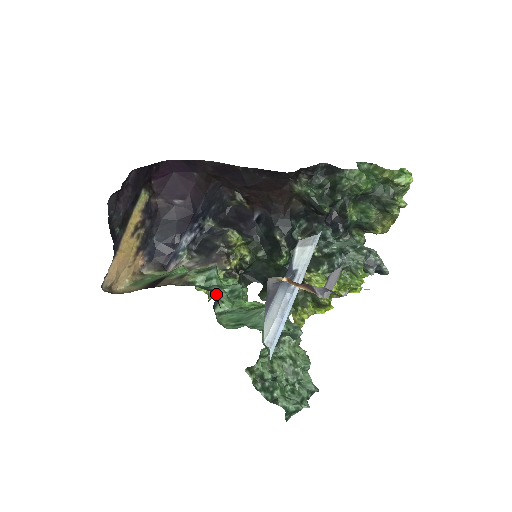
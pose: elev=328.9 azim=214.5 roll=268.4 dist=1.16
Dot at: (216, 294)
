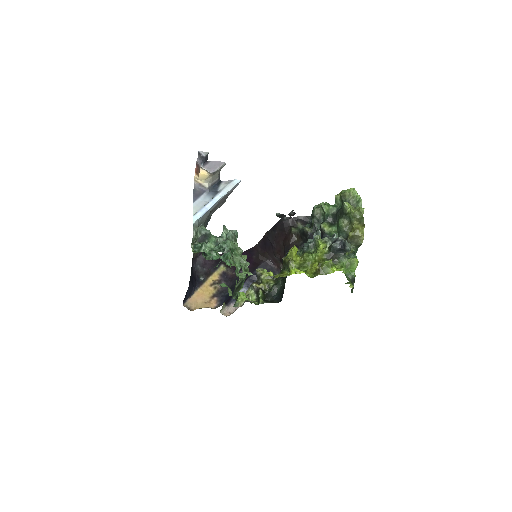
Dot at: occluded
